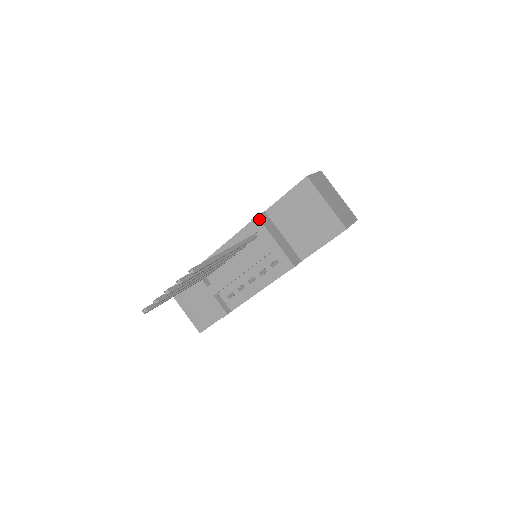
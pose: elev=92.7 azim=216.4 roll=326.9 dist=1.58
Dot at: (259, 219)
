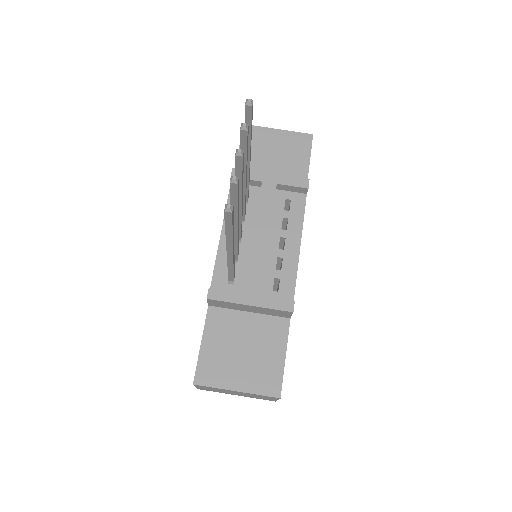
Dot at: occluded
